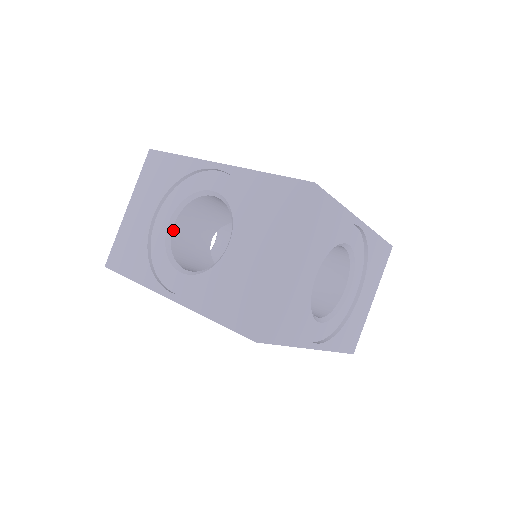
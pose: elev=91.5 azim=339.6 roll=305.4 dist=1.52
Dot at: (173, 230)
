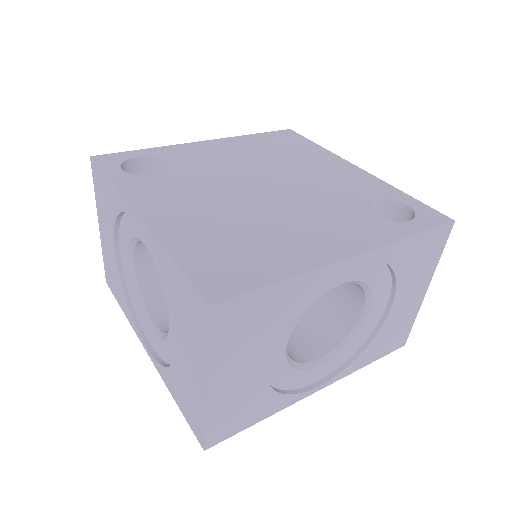
Dot at: (136, 267)
